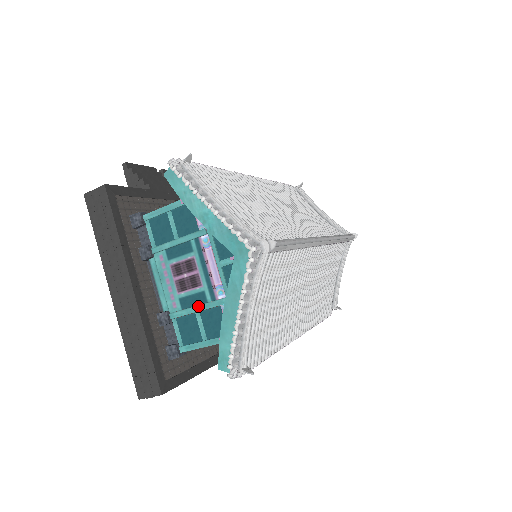
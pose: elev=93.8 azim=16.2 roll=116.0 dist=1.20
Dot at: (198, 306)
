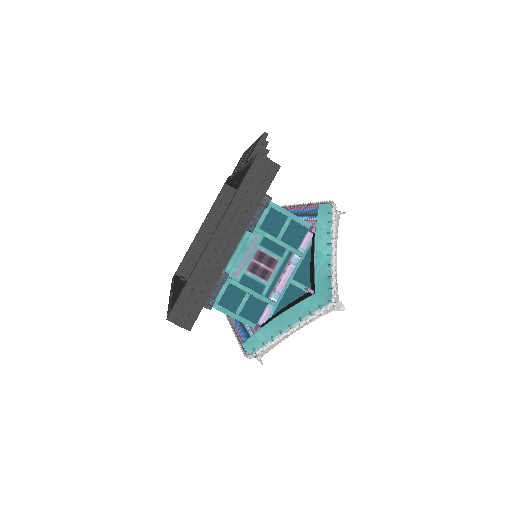
Dot at: (254, 291)
